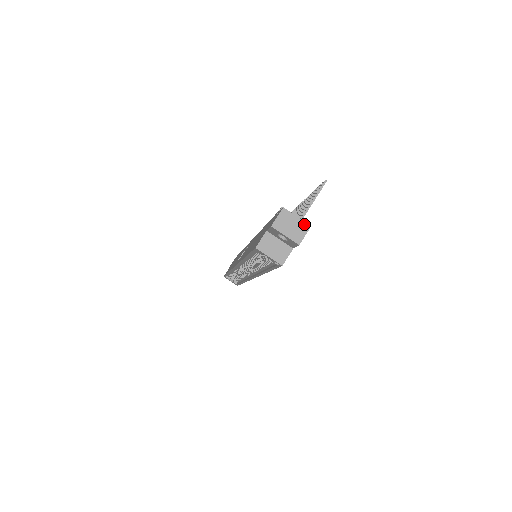
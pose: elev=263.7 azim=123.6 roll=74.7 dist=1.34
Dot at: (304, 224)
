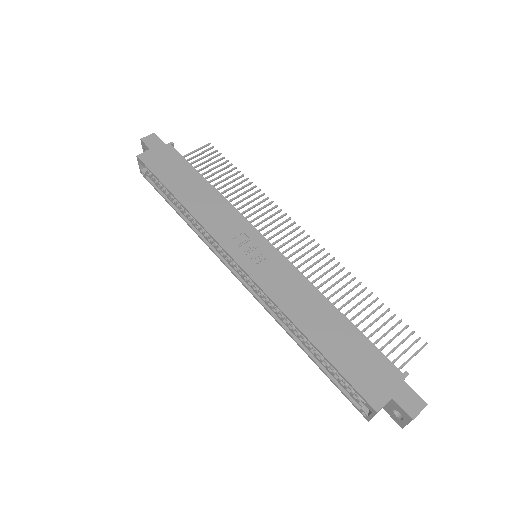
Dot at: occluded
